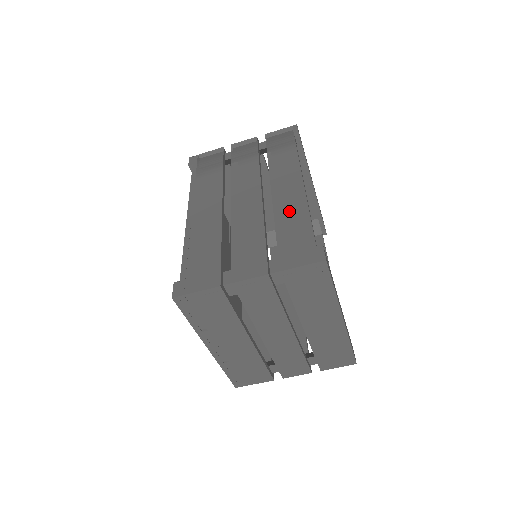
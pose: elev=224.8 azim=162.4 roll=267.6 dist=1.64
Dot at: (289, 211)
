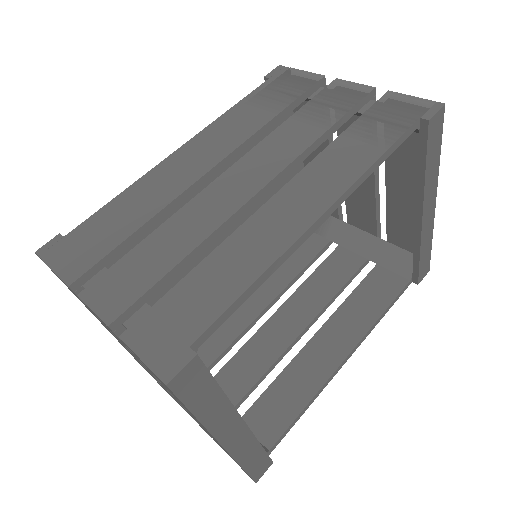
Dot at: (244, 251)
